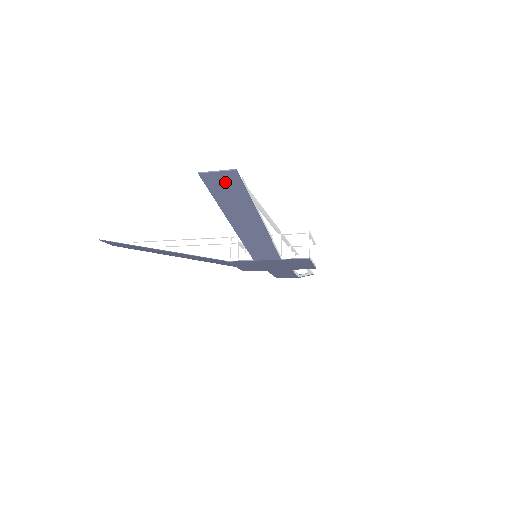
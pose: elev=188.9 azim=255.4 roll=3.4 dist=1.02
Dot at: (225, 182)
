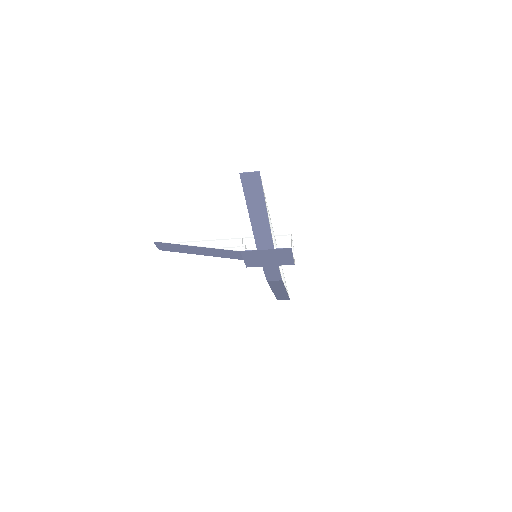
Dot at: (252, 180)
